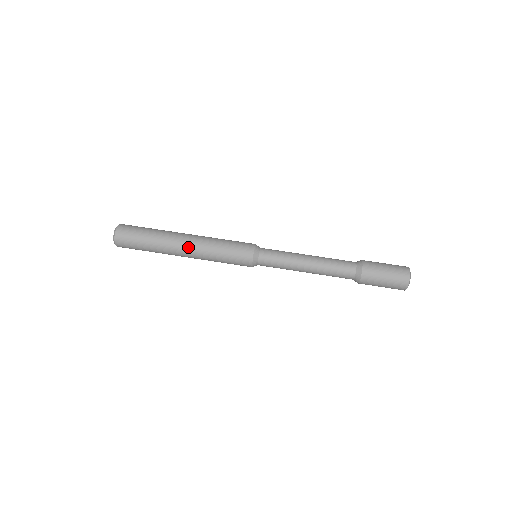
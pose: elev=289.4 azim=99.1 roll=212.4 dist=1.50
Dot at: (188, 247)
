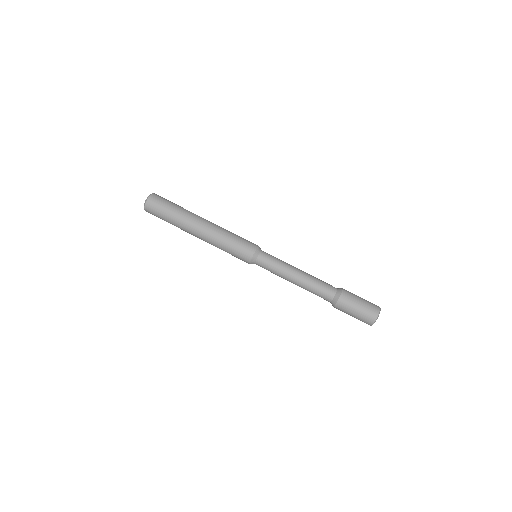
Dot at: (200, 237)
